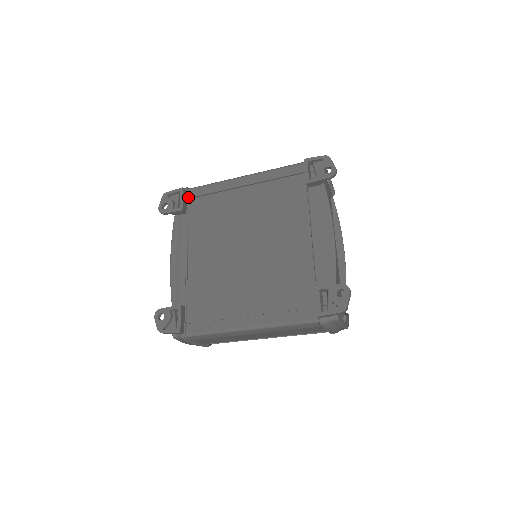
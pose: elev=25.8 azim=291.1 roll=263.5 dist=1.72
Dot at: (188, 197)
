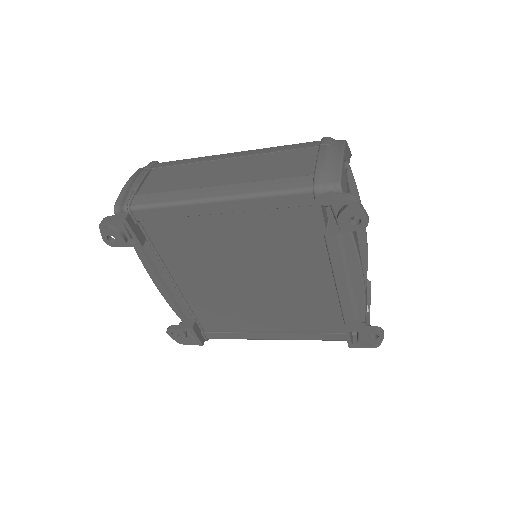
Dot at: (137, 220)
